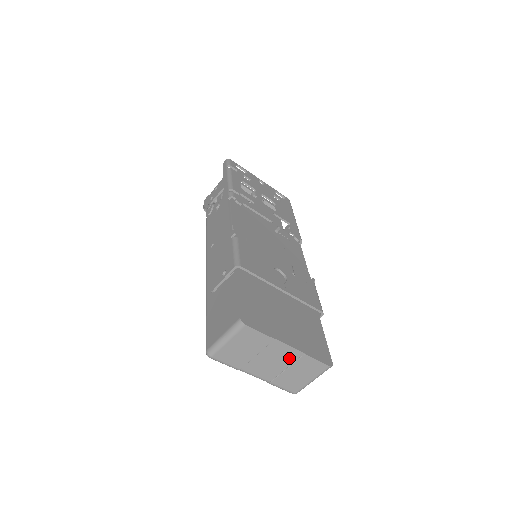
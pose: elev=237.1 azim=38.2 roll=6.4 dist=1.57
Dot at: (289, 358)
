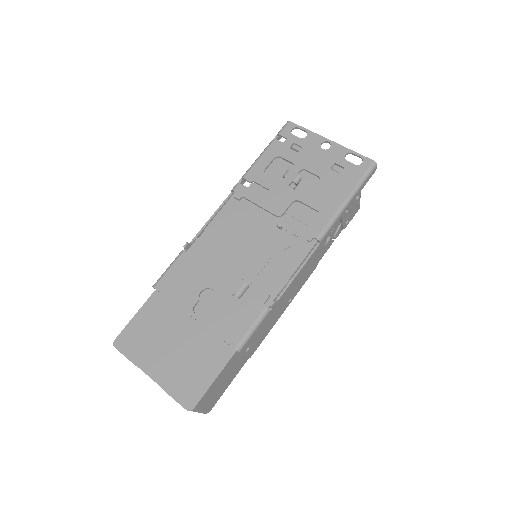
Dot at: occluded
